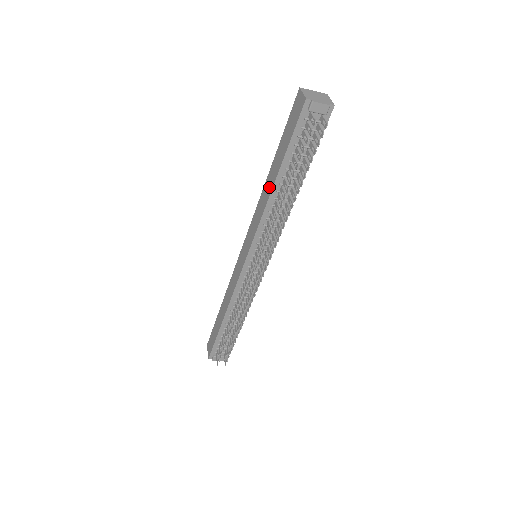
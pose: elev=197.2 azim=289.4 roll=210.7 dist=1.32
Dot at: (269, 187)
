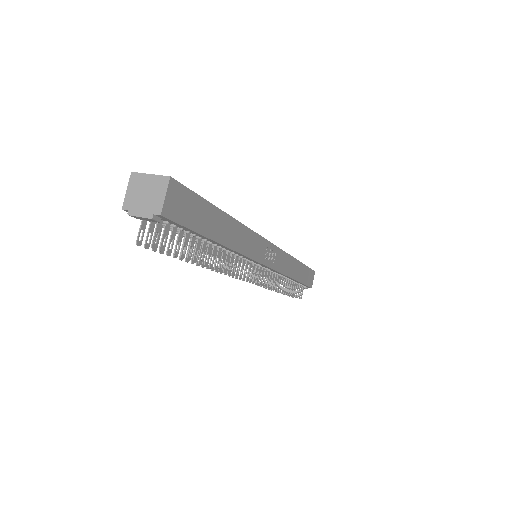
Dot at: occluded
